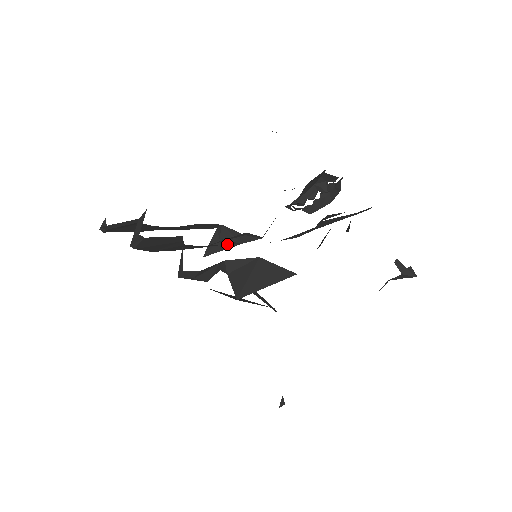
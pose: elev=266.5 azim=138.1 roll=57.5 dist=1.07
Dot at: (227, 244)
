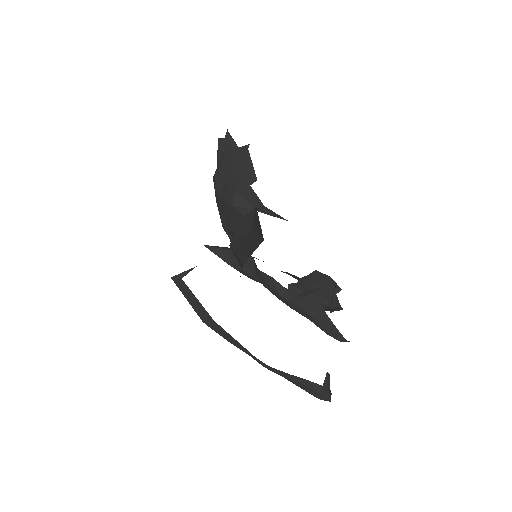
Dot at: (227, 258)
